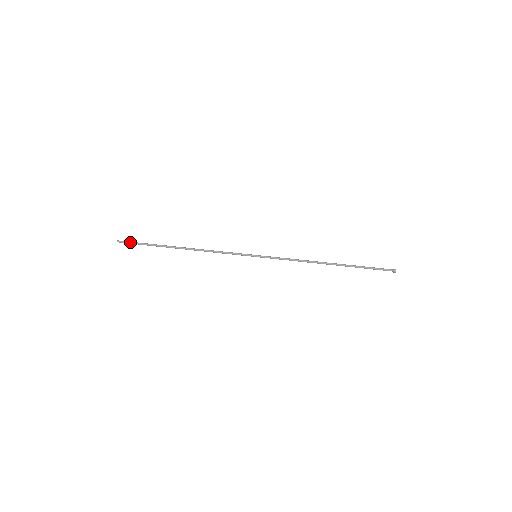
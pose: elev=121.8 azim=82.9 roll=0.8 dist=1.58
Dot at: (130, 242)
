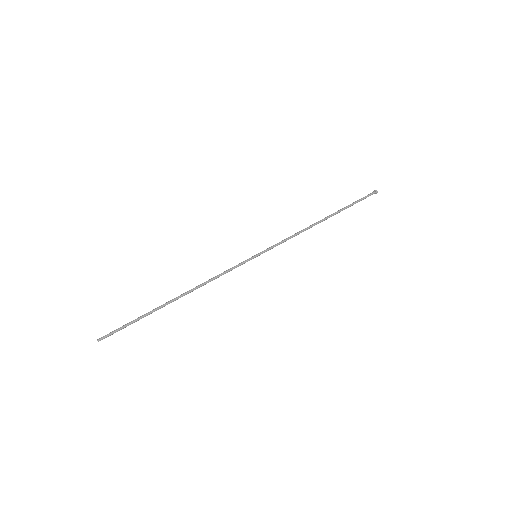
Dot at: (114, 332)
